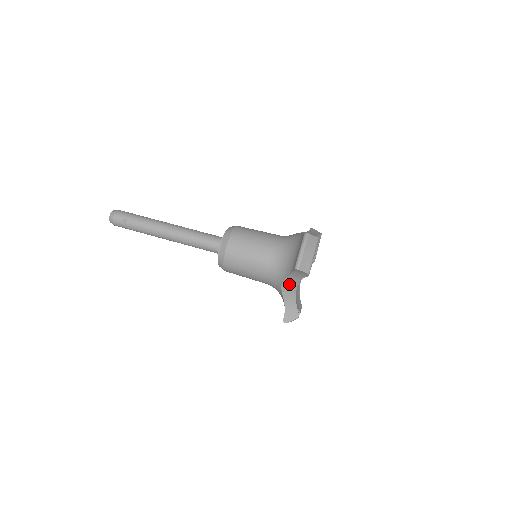
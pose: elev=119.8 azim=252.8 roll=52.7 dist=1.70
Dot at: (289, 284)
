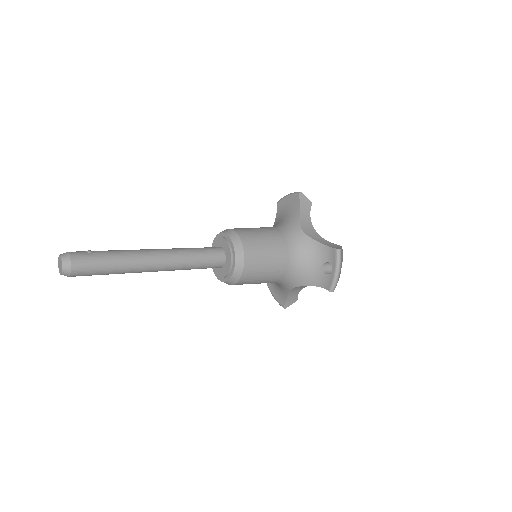
Dot at: (306, 227)
